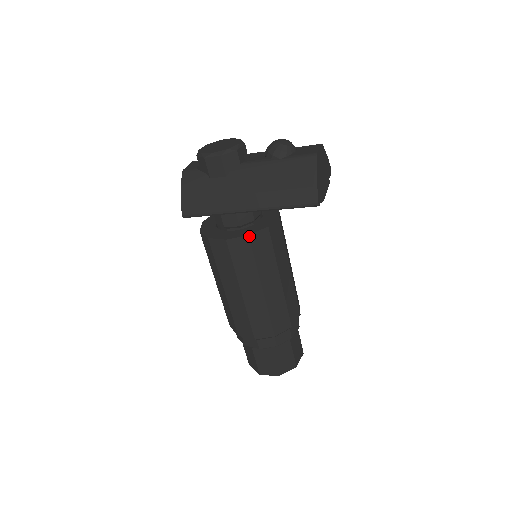
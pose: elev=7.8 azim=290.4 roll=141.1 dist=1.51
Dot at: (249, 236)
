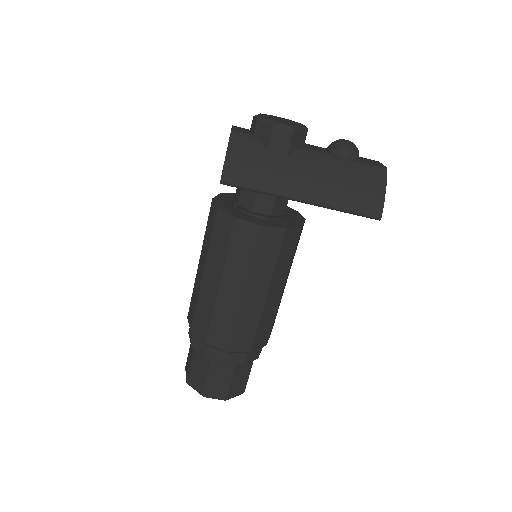
Dot at: (286, 229)
